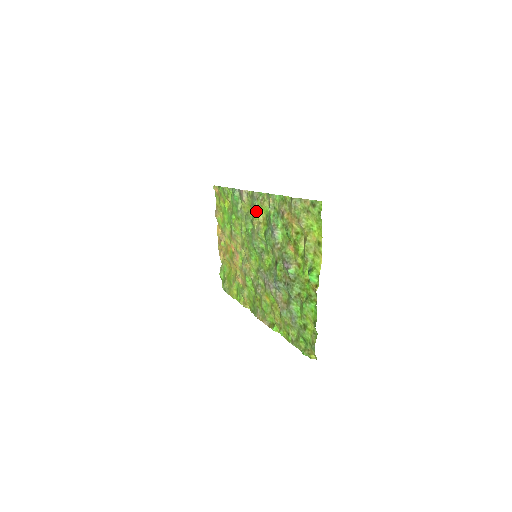
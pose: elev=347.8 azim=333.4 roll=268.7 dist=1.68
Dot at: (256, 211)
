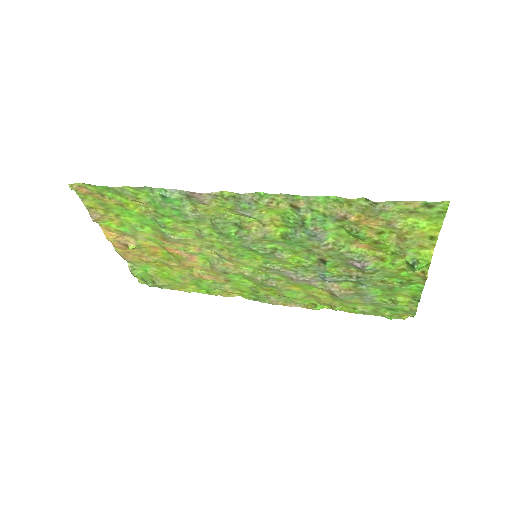
Dot at: (254, 216)
